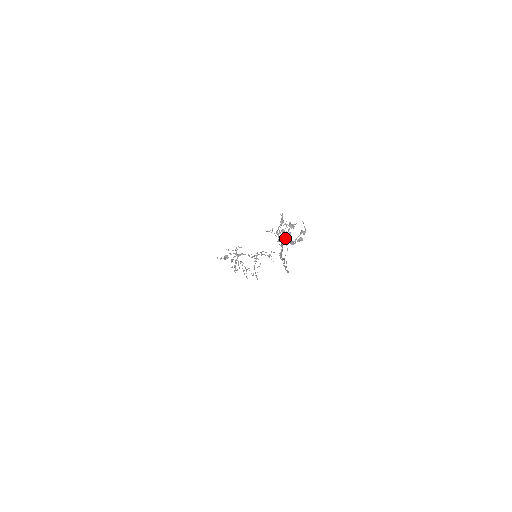
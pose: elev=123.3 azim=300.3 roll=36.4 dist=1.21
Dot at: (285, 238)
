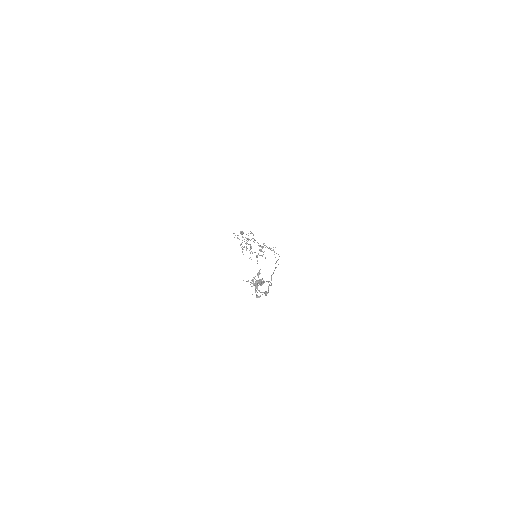
Dot at: occluded
